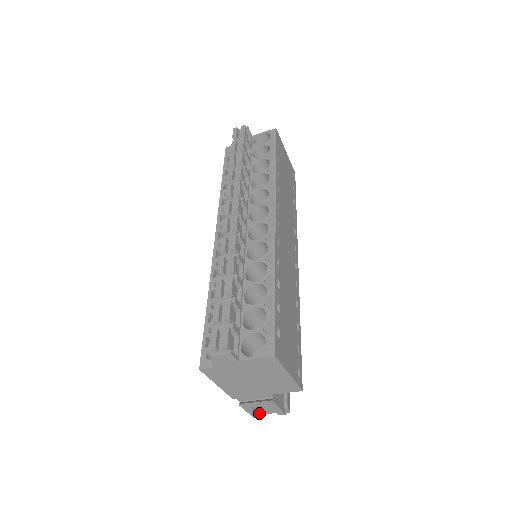
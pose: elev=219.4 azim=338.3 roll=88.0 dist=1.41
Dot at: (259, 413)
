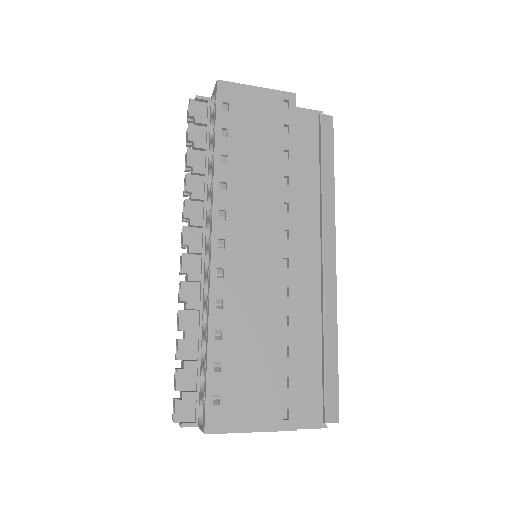
Dot at: occluded
